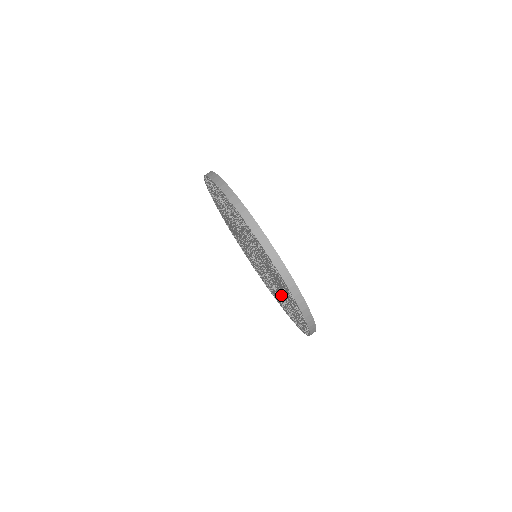
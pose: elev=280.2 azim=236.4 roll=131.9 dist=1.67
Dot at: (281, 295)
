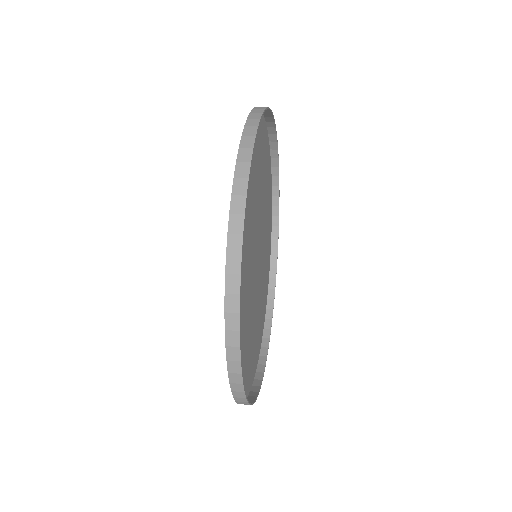
Dot at: (245, 241)
